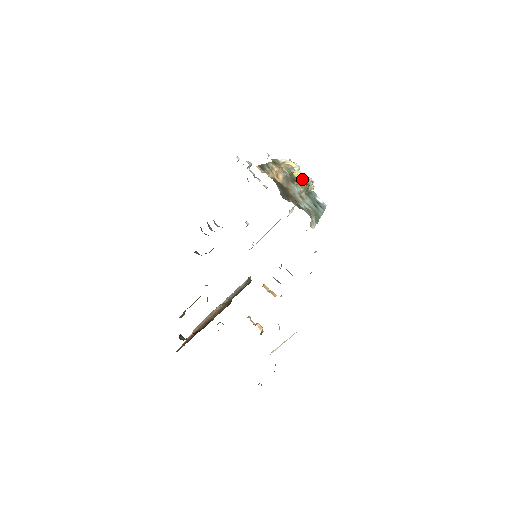
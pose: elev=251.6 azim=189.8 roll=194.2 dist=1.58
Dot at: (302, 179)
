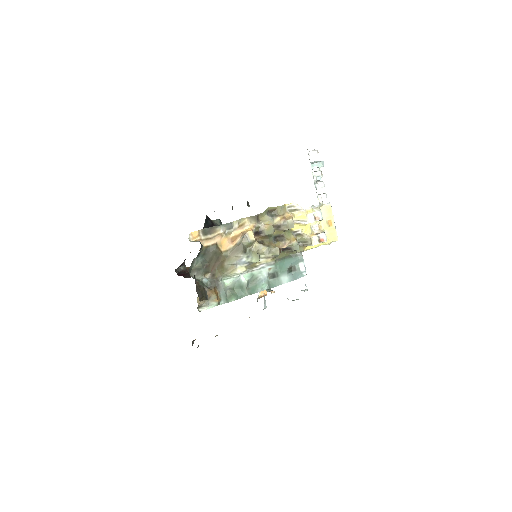
Dot at: (293, 240)
